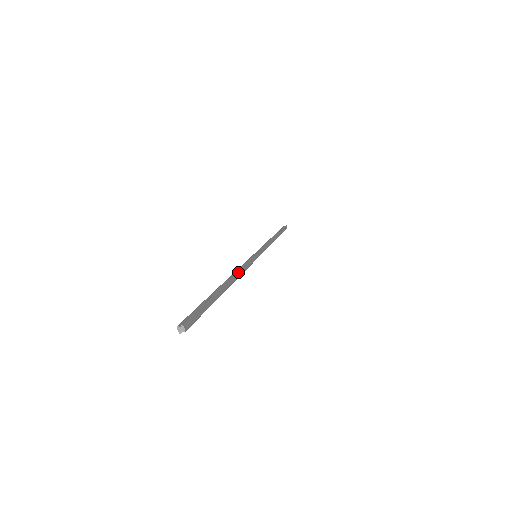
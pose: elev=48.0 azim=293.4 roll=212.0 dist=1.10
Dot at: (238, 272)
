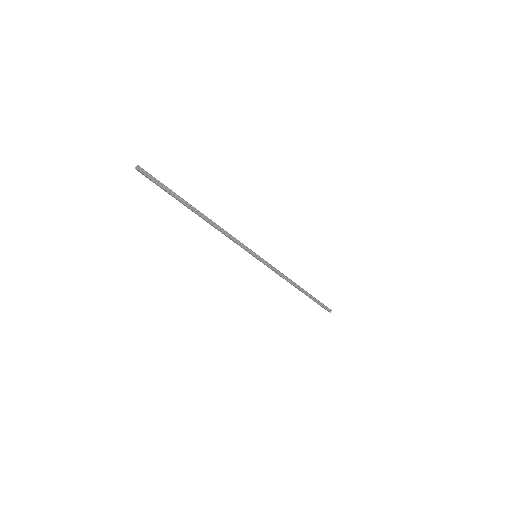
Dot at: (217, 226)
